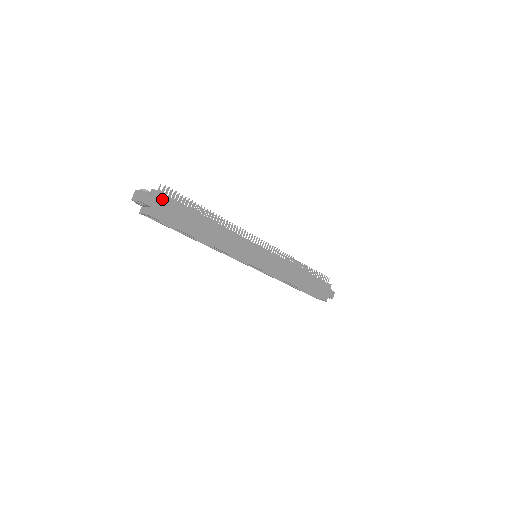
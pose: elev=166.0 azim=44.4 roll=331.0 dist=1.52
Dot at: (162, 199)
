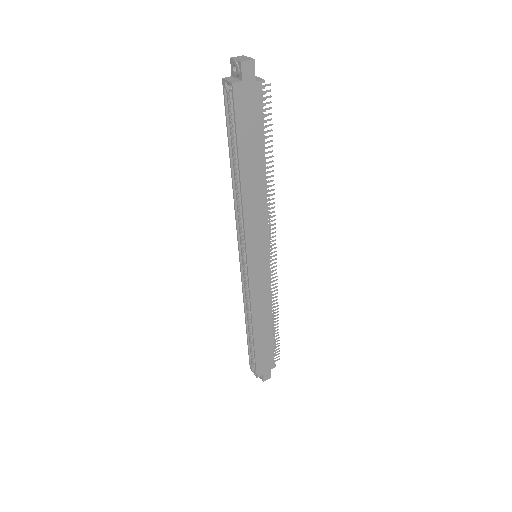
Dot at: (257, 89)
